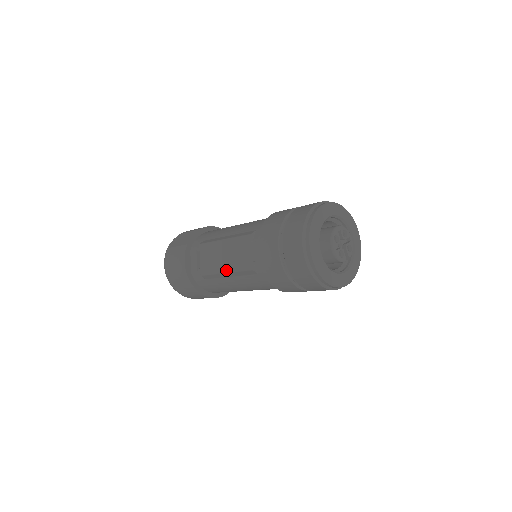
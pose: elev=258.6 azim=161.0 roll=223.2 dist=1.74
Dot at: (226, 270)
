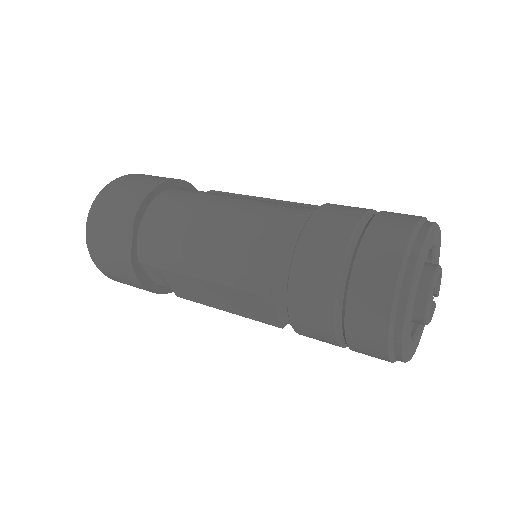
Dot at: (228, 311)
